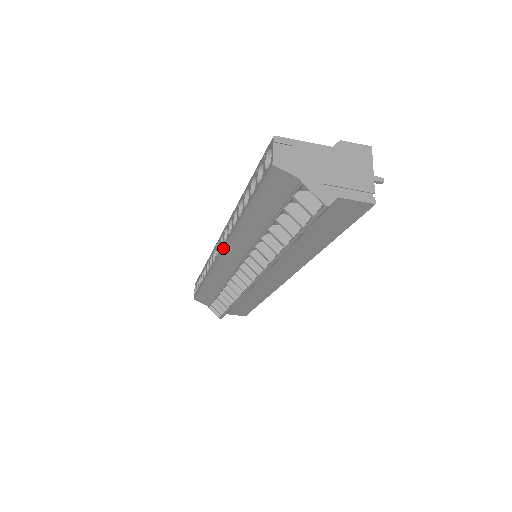
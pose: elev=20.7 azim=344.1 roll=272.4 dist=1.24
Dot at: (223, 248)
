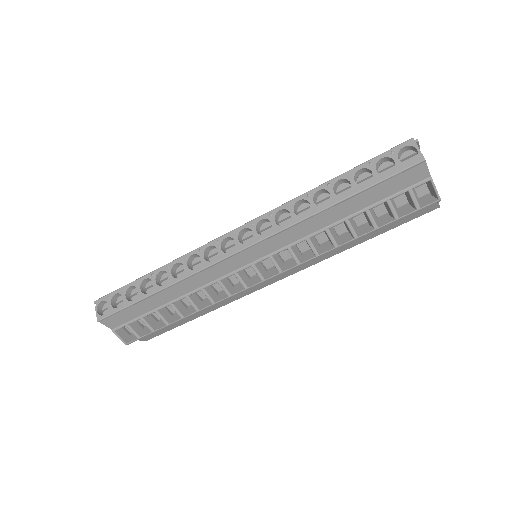
Dot at: (259, 240)
